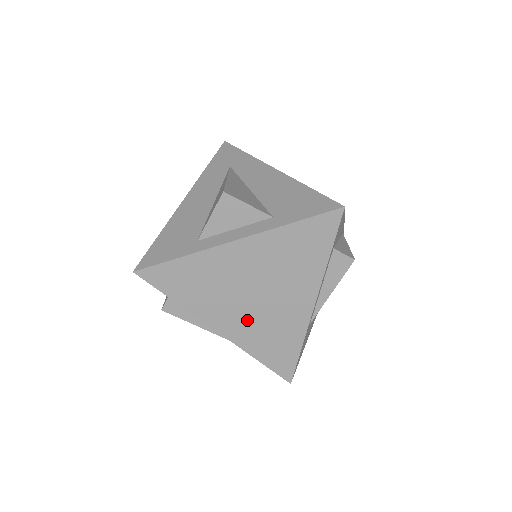
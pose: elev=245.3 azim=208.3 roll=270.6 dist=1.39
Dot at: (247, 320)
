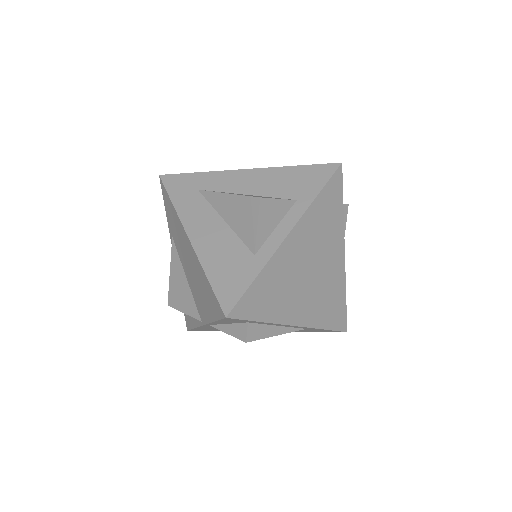
Dot at: (312, 299)
